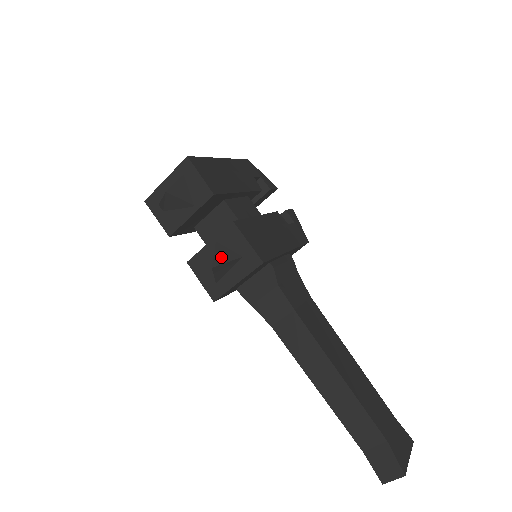
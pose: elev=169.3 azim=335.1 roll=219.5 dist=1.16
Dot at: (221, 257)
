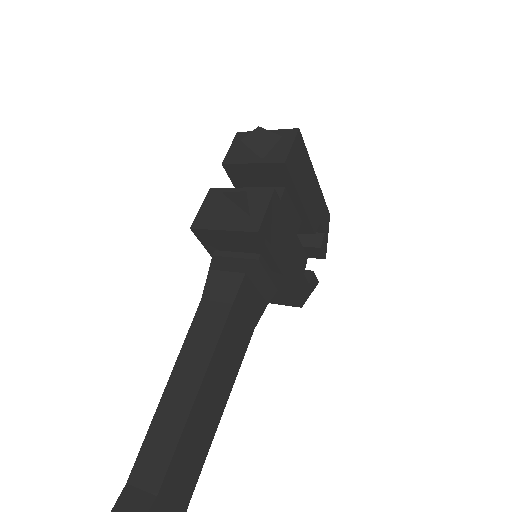
Dot at: (236, 198)
